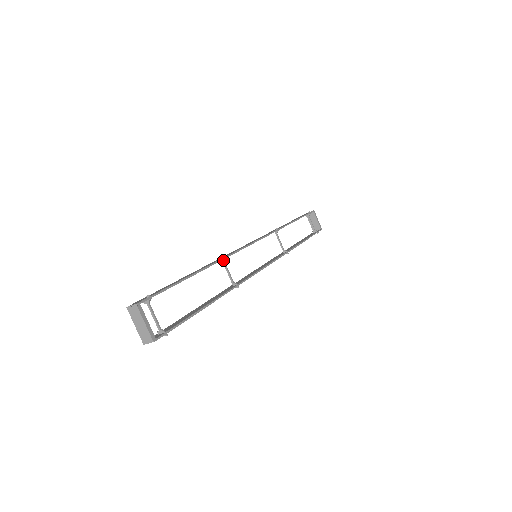
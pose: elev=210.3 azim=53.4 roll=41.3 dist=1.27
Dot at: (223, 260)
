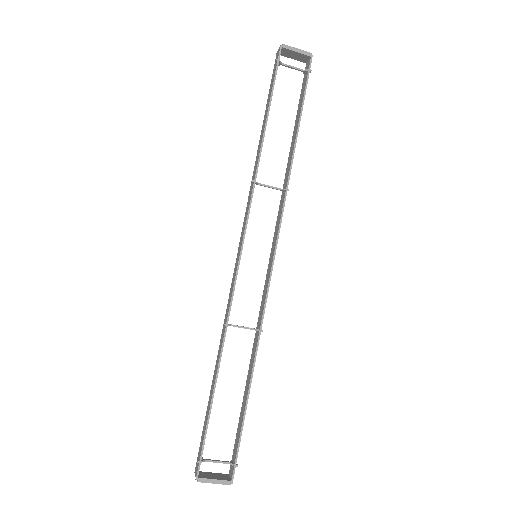
Dot at: (227, 326)
